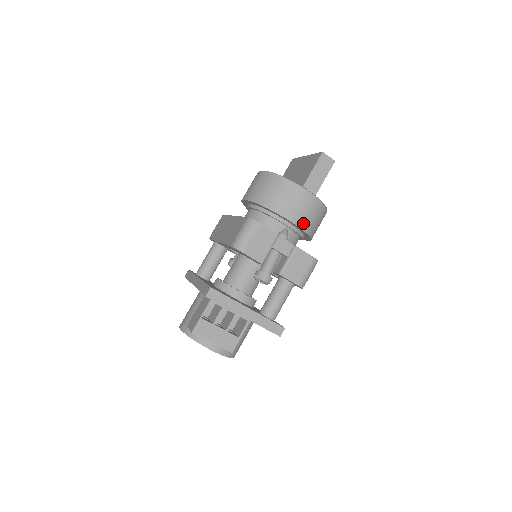
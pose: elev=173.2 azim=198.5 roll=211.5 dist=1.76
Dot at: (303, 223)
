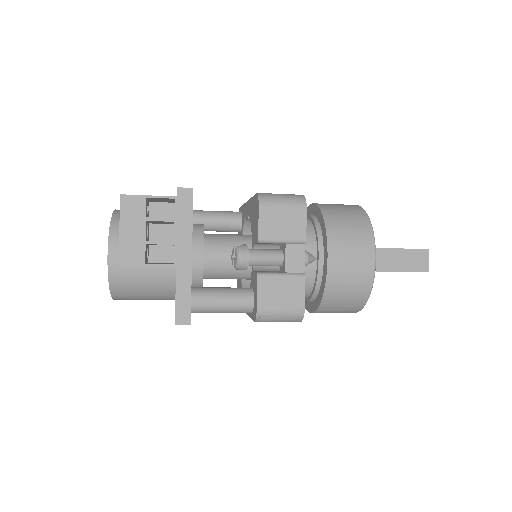
Dot at: (335, 275)
